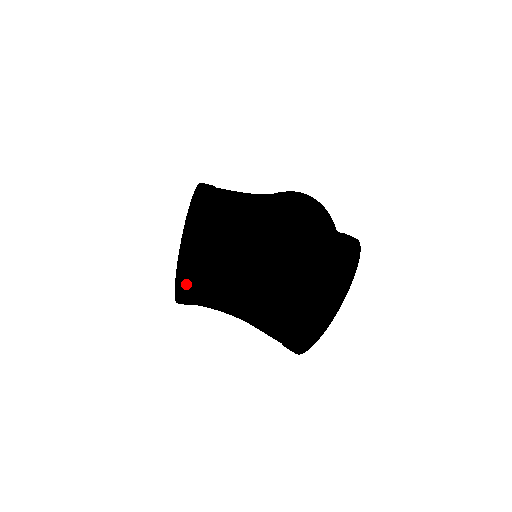
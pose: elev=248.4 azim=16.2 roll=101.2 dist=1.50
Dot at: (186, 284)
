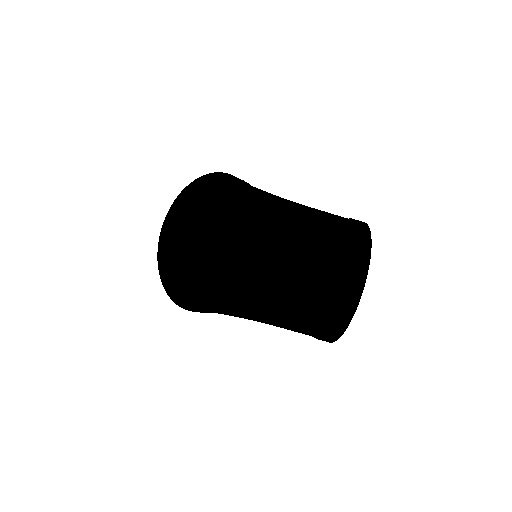
Dot at: (183, 298)
